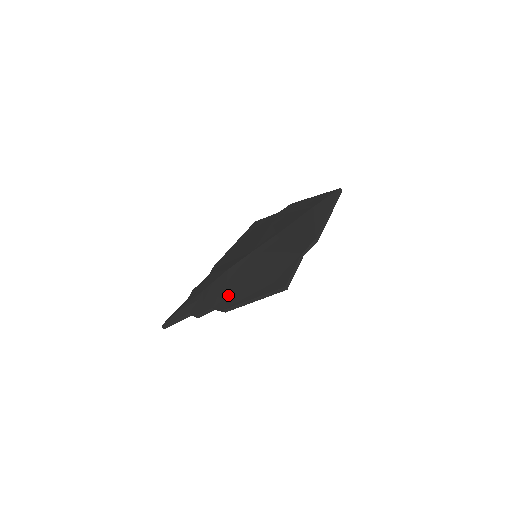
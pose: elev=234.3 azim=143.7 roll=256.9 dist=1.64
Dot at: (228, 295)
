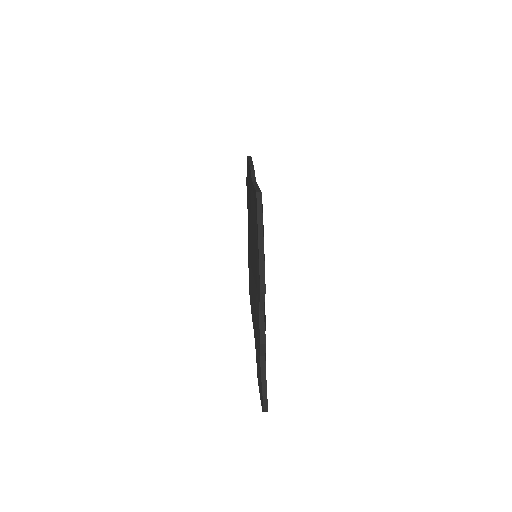
Dot at: (256, 286)
